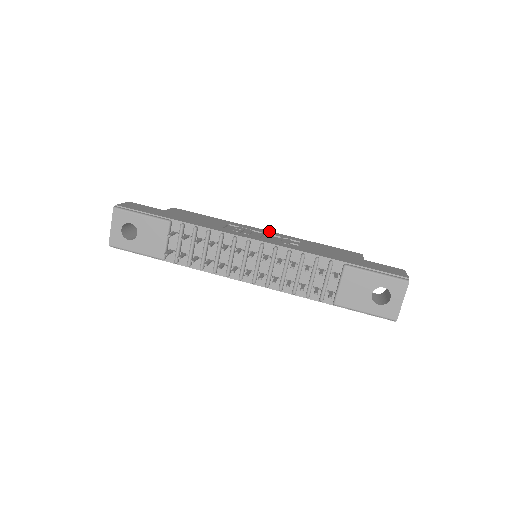
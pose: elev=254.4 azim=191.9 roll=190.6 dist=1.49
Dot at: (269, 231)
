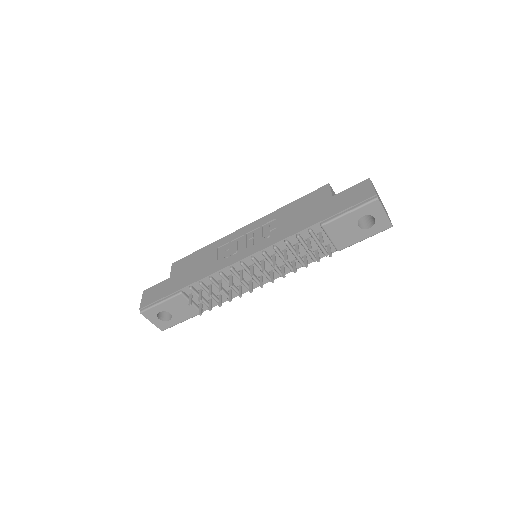
Dot at: (248, 225)
